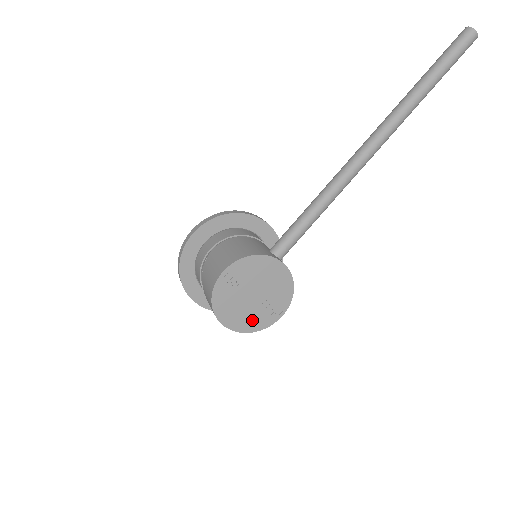
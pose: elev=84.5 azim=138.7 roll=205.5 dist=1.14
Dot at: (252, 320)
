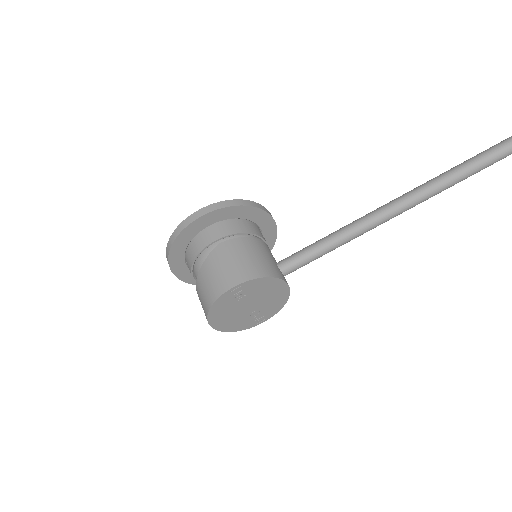
Dot at: (237, 323)
